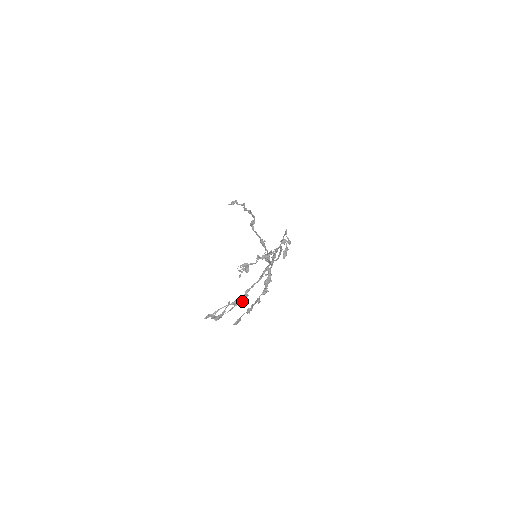
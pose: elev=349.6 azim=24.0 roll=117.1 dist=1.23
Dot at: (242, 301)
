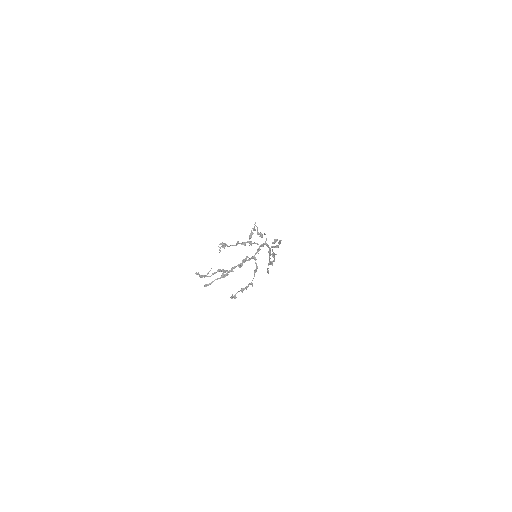
Dot at: (222, 269)
